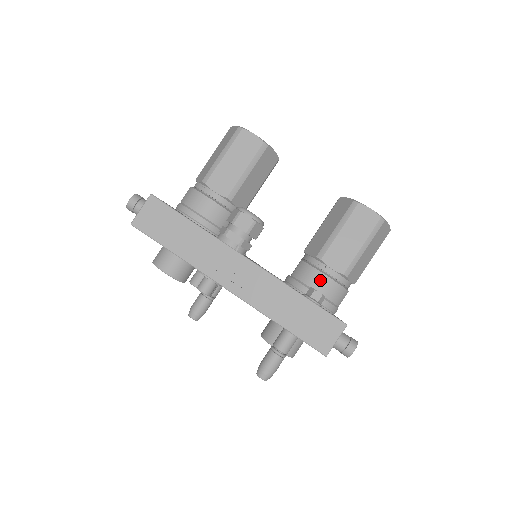
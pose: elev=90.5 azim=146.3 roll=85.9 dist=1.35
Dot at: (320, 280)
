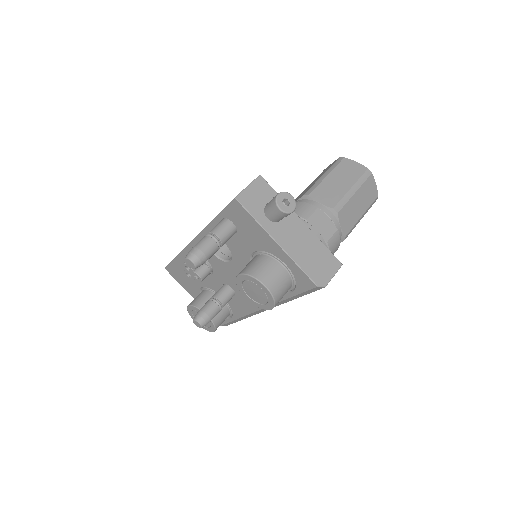
Dot at: occluded
